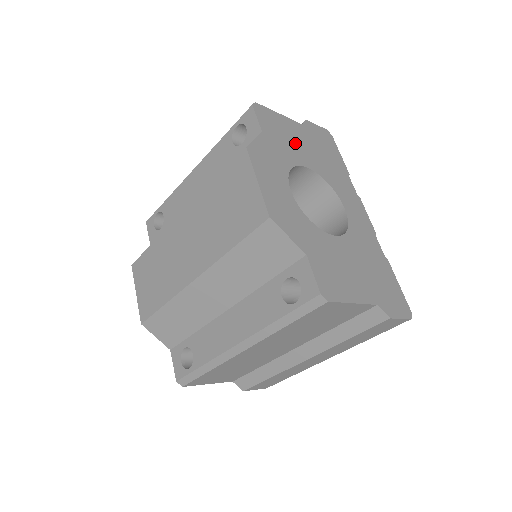
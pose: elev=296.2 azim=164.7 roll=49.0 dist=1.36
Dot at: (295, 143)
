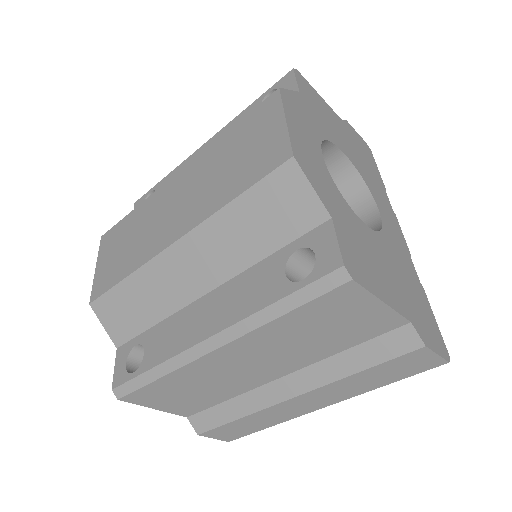
Dot at: (333, 126)
